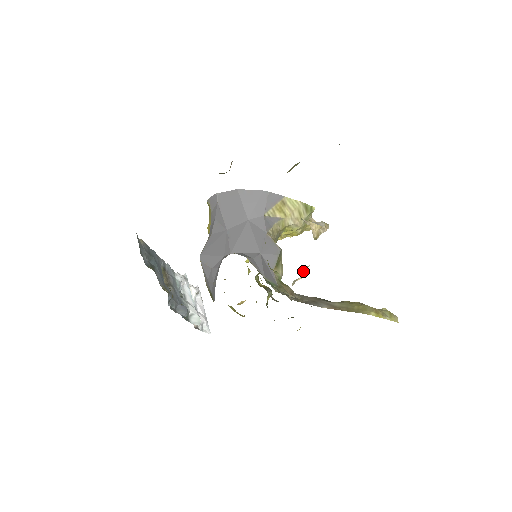
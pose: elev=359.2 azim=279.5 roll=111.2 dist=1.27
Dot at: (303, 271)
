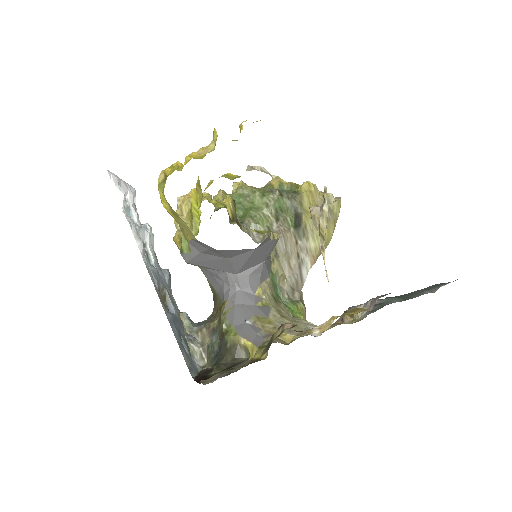
Dot at: occluded
